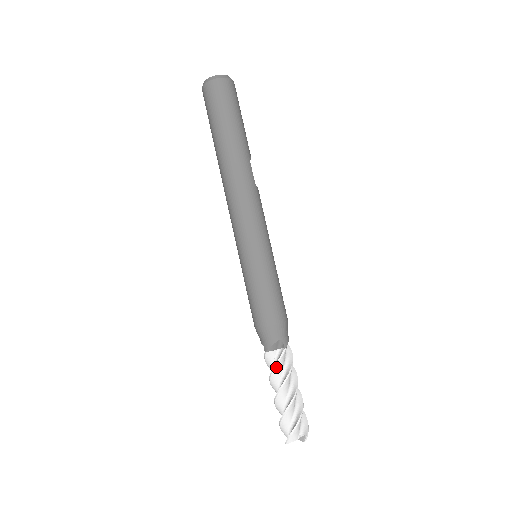
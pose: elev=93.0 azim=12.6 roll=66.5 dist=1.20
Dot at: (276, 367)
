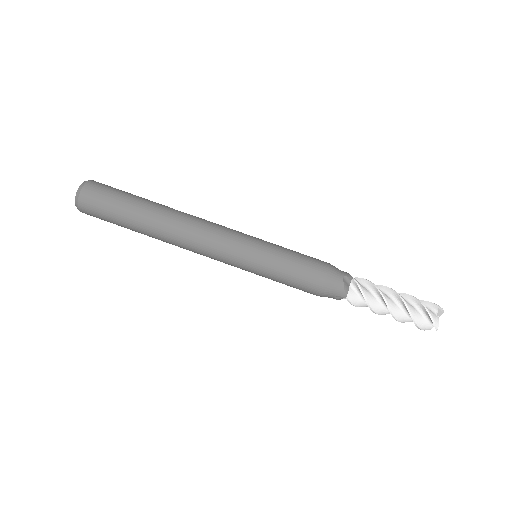
Dot at: (365, 295)
